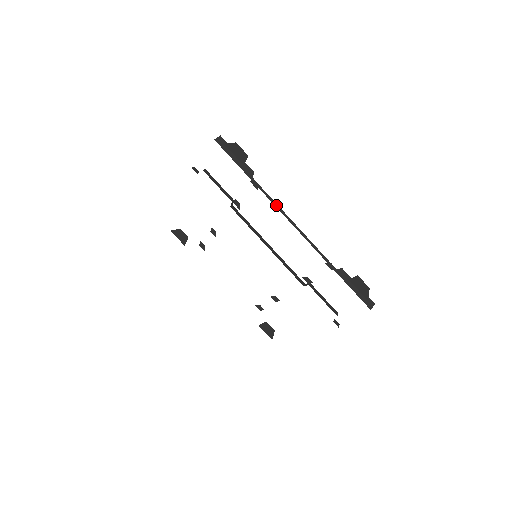
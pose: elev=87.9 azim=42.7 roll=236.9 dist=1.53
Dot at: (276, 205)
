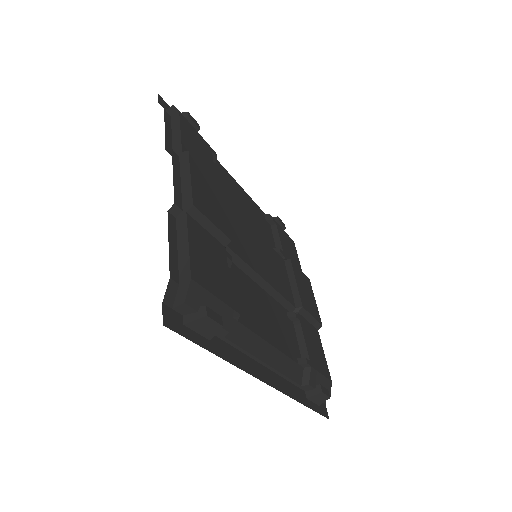
Dot at: (249, 355)
